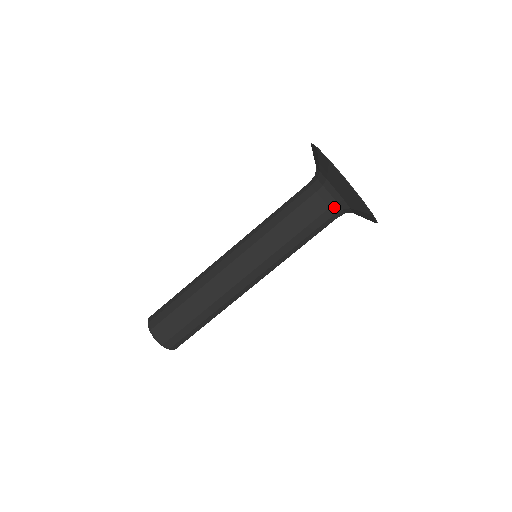
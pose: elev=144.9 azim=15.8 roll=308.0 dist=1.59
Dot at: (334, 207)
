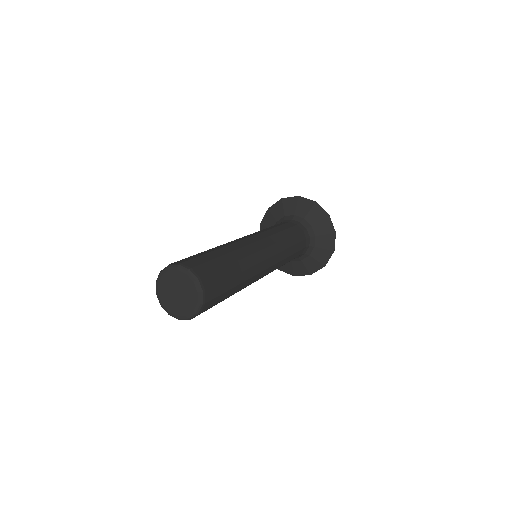
Dot at: (307, 240)
